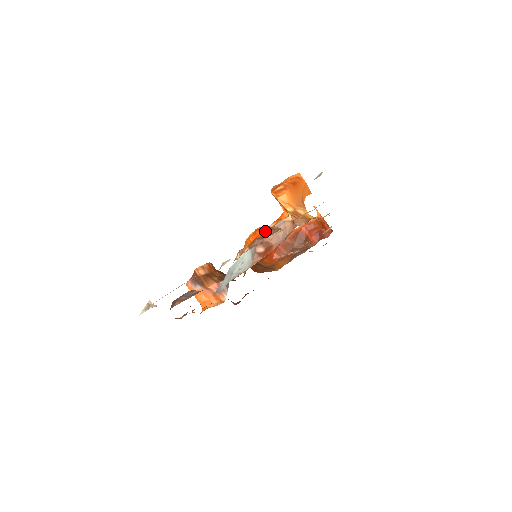
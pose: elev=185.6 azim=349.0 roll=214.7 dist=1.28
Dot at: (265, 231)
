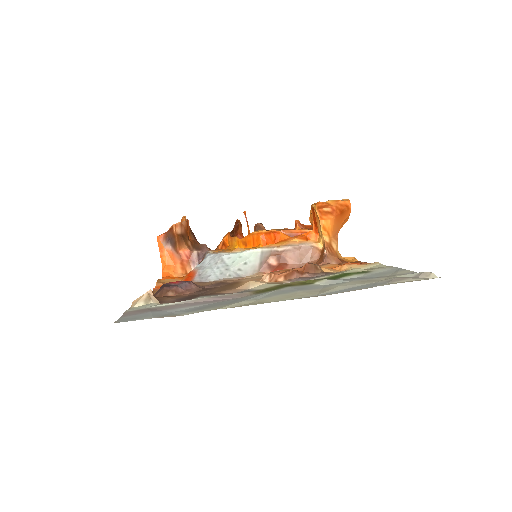
Dot at: (308, 266)
